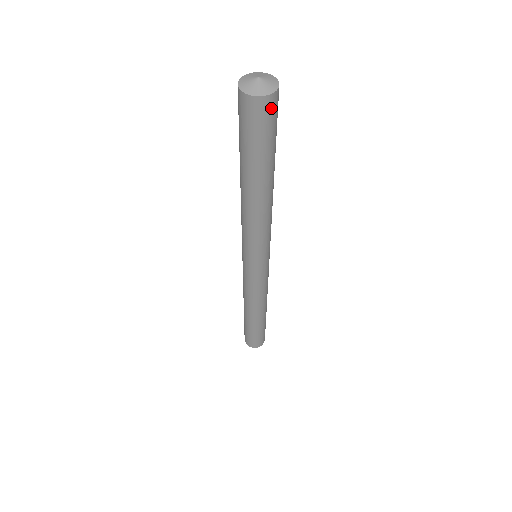
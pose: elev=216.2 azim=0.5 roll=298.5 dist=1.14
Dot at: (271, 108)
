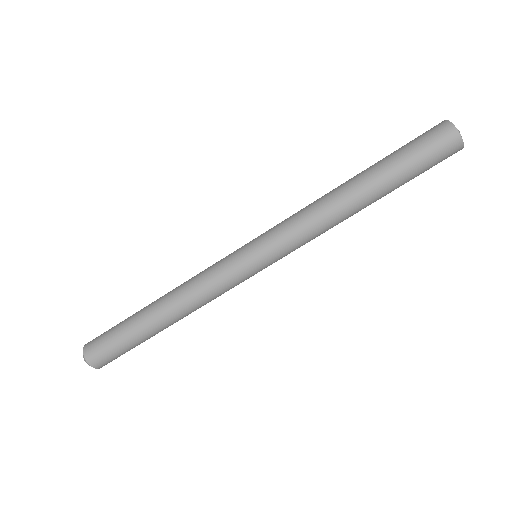
Dot at: (450, 150)
